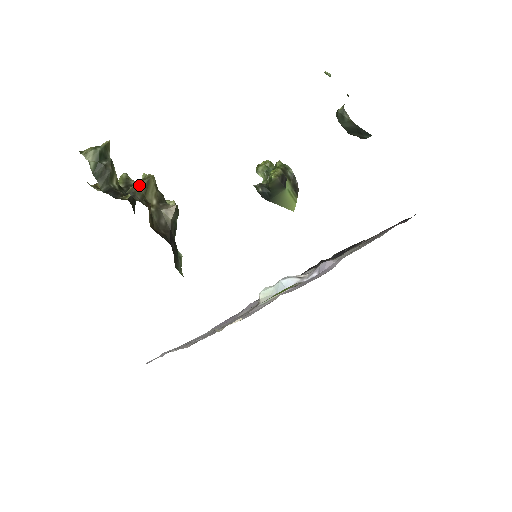
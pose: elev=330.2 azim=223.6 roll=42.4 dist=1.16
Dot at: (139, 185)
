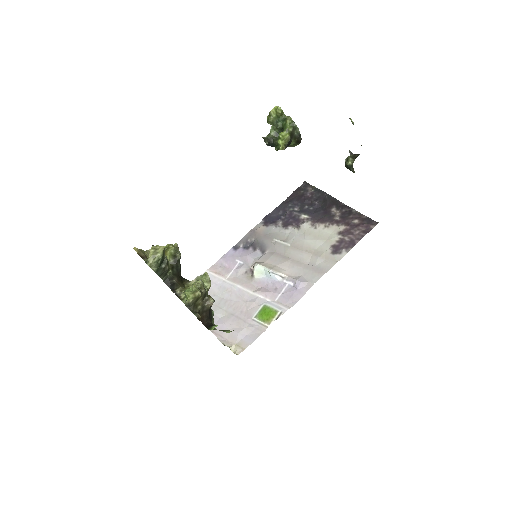
Dot at: (192, 301)
